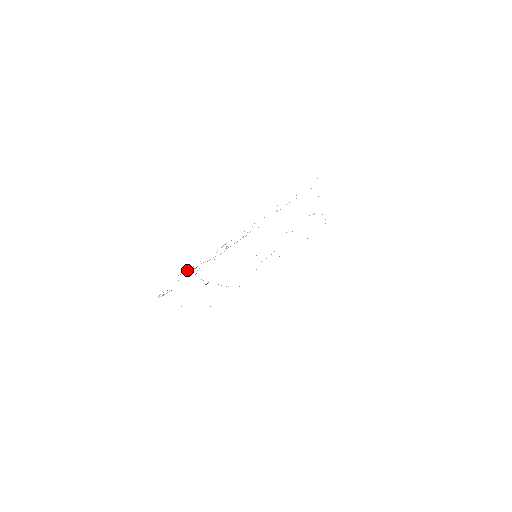
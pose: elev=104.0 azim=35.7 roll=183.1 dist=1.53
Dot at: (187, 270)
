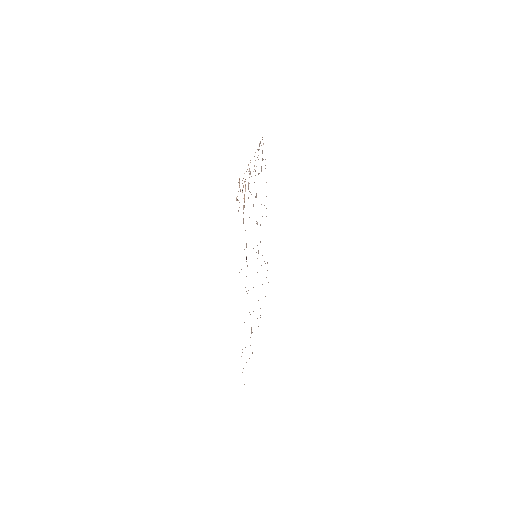
Dot at: occluded
